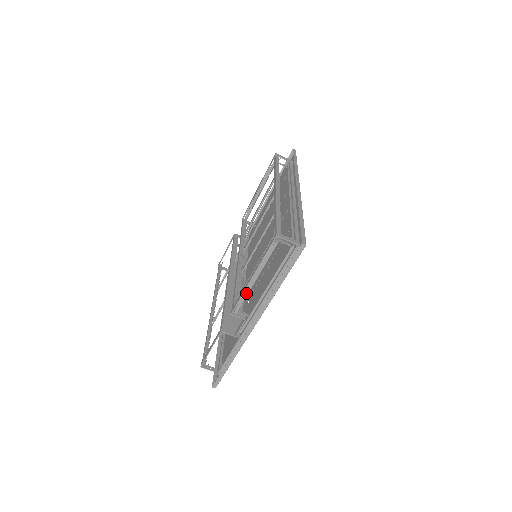
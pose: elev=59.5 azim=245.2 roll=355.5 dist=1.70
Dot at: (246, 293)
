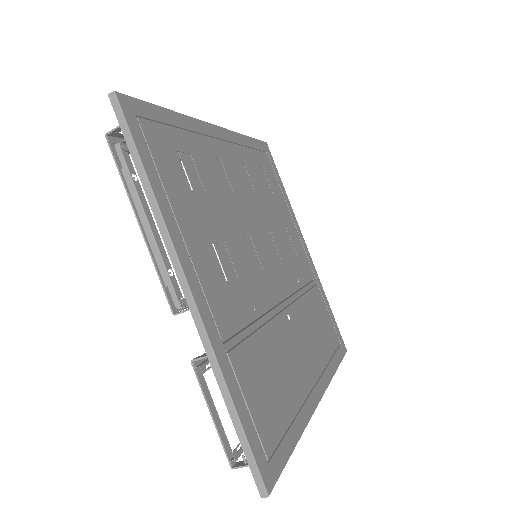
Dot at: (158, 259)
